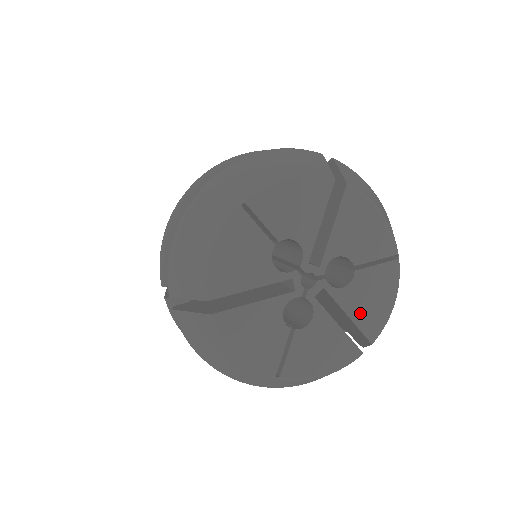
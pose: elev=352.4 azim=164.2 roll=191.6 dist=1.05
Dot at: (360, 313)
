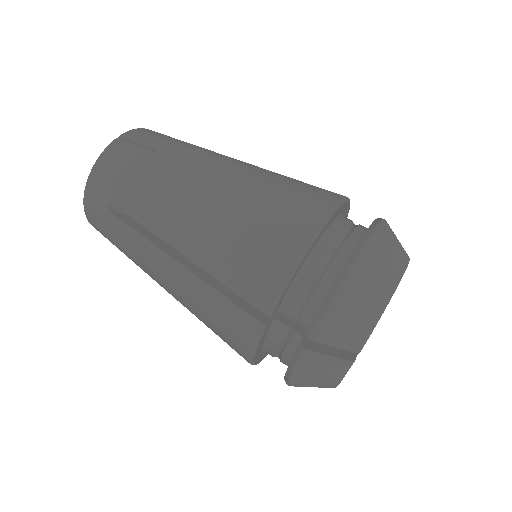
Dot at: occluded
